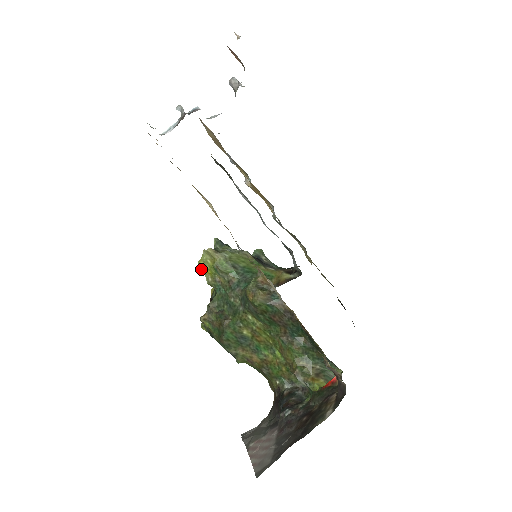
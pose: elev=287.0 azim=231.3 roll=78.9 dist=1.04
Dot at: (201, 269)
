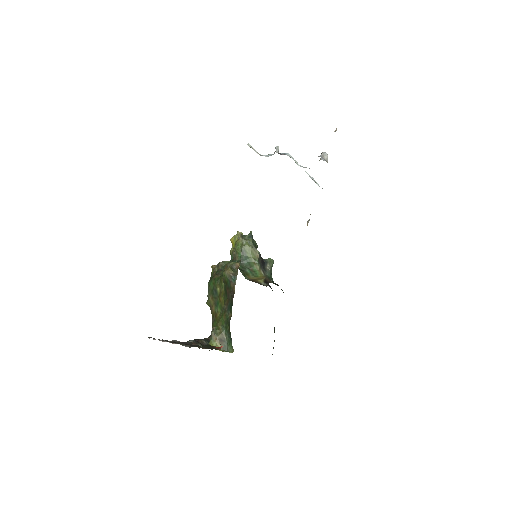
Dot at: (231, 240)
